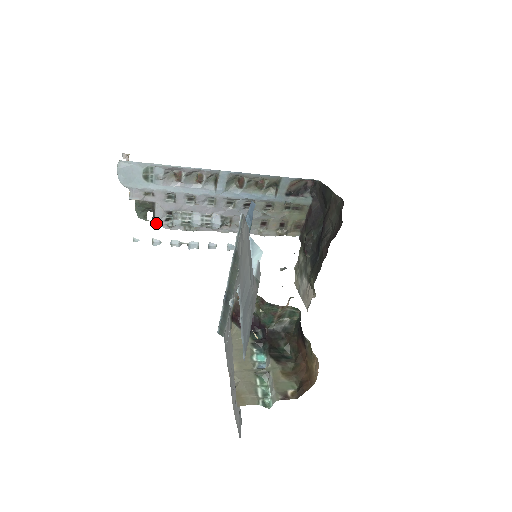
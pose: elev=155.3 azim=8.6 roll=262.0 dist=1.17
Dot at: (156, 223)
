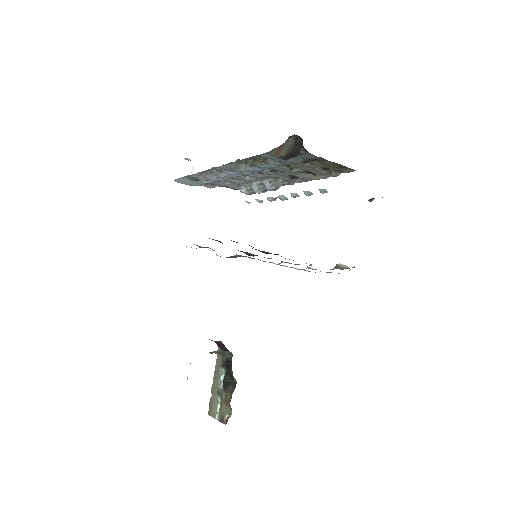
Dot at: occluded
